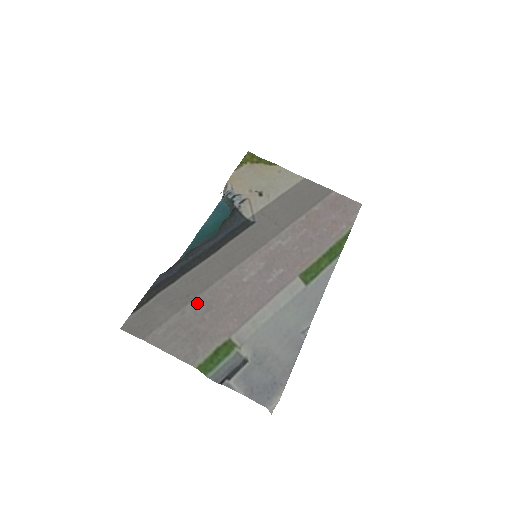
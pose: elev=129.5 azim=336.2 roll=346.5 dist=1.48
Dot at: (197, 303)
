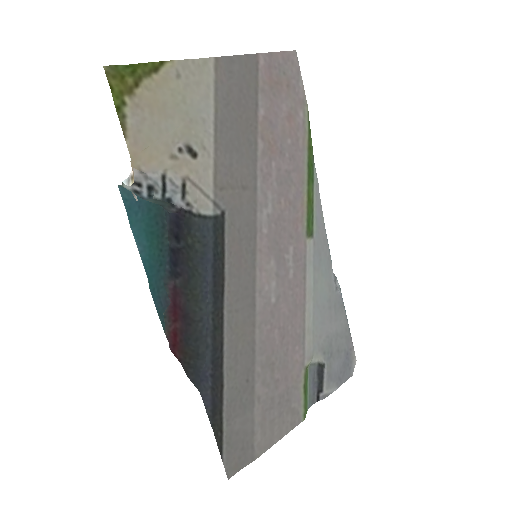
Dot at: (260, 376)
